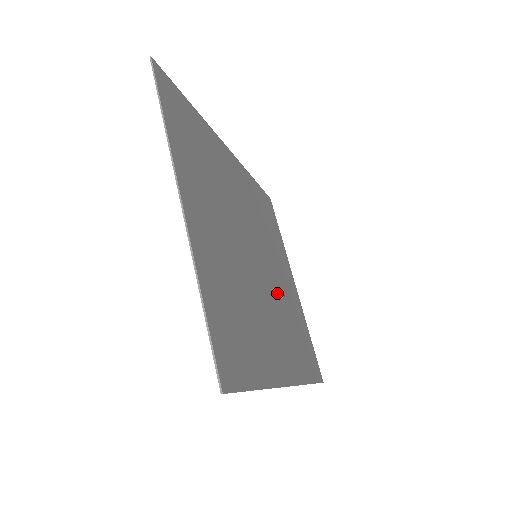
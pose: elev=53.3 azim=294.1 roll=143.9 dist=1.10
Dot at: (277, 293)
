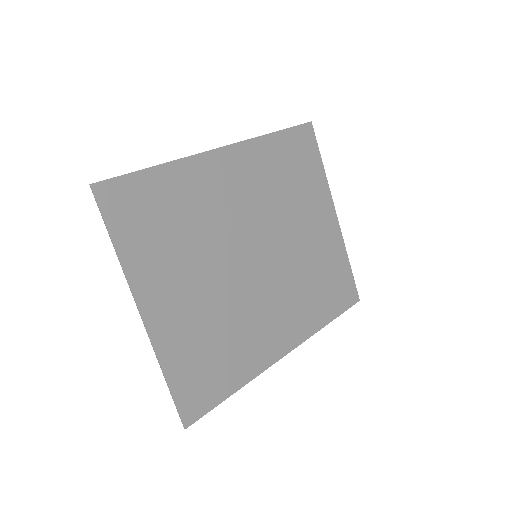
Dot at: (289, 267)
